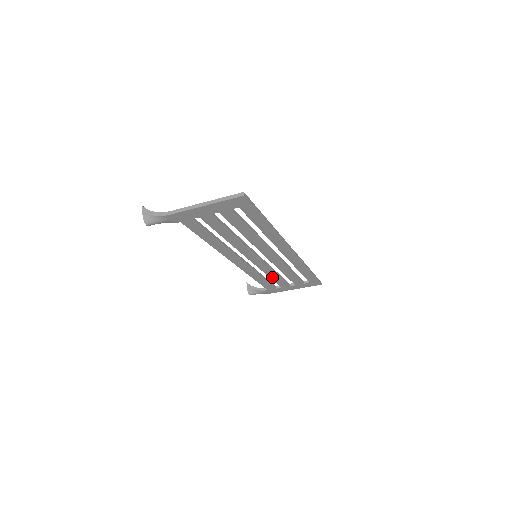
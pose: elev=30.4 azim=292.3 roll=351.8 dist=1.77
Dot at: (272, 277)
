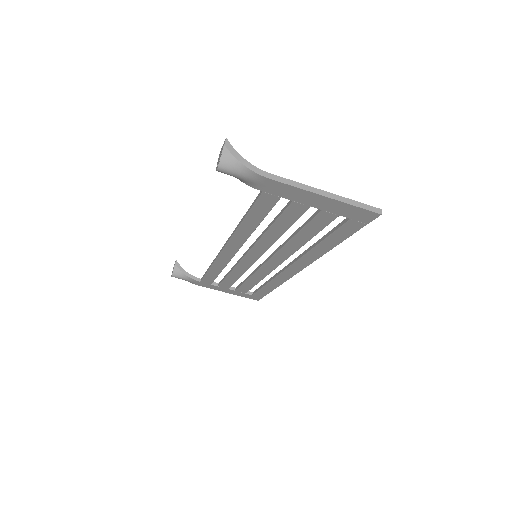
Dot at: (230, 276)
